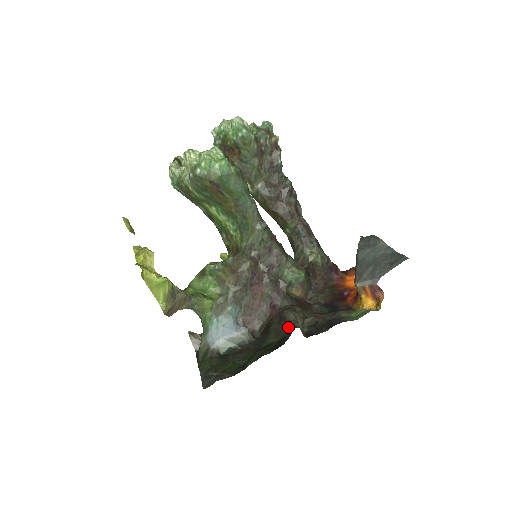
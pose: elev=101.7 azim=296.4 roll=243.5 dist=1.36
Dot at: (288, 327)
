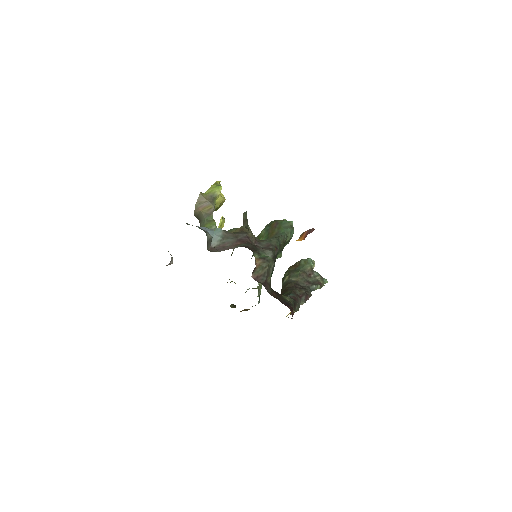
Dot at: occluded
